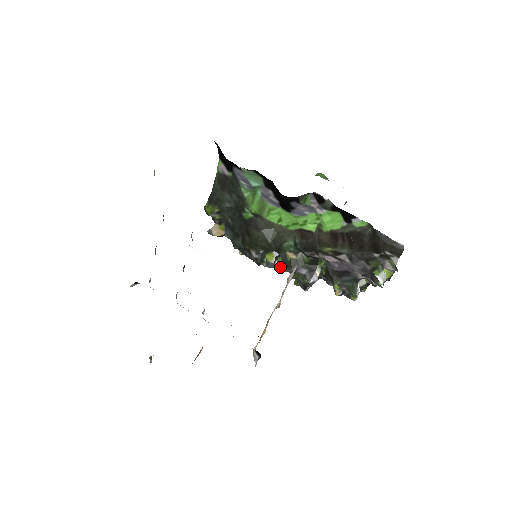
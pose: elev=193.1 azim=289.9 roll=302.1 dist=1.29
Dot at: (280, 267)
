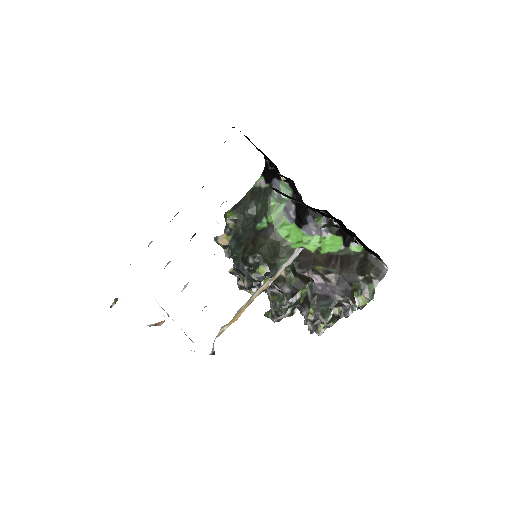
Dot at: occluded
